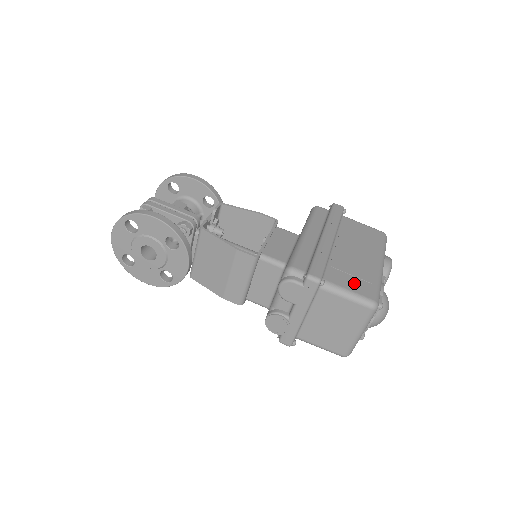
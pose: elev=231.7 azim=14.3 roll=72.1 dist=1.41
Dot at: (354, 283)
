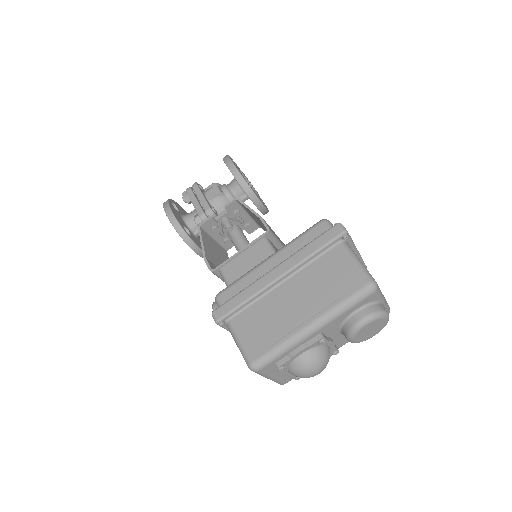
Dot at: (252, 336)
